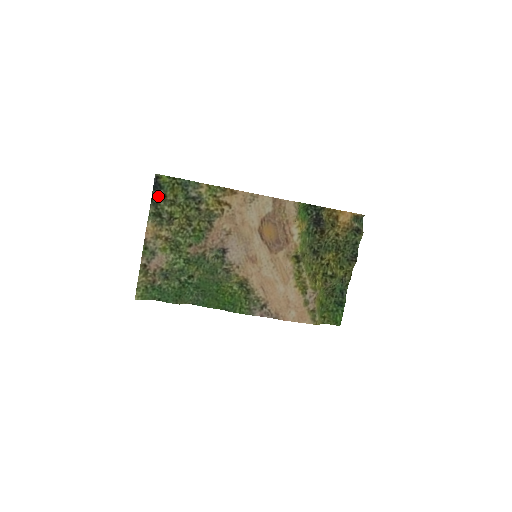
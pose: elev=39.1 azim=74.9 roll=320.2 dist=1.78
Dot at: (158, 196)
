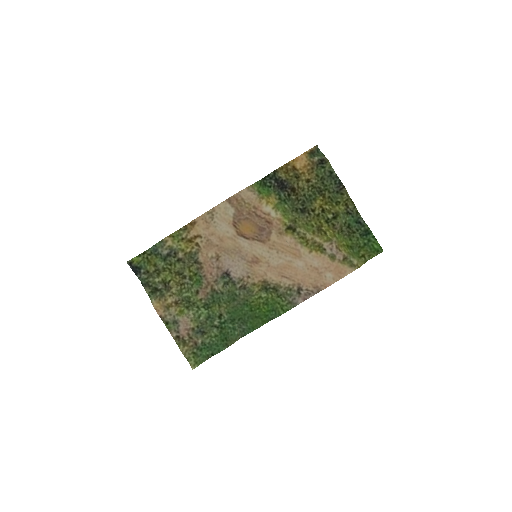
Dot at: (143, 276)
